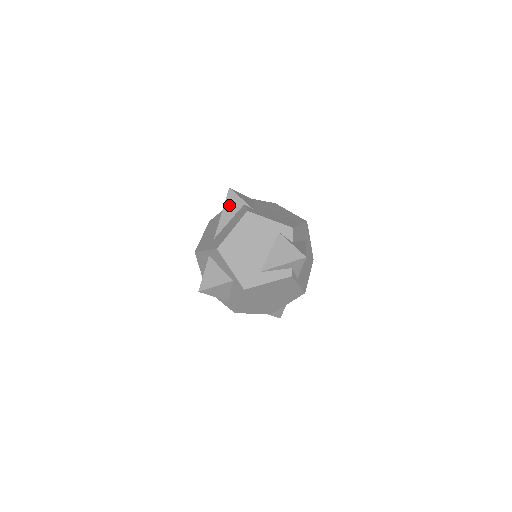
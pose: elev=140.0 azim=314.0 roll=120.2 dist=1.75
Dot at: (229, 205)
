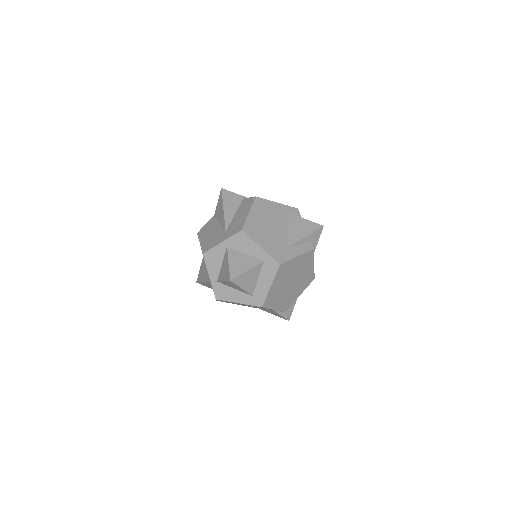
Dot at: (228, 201)
